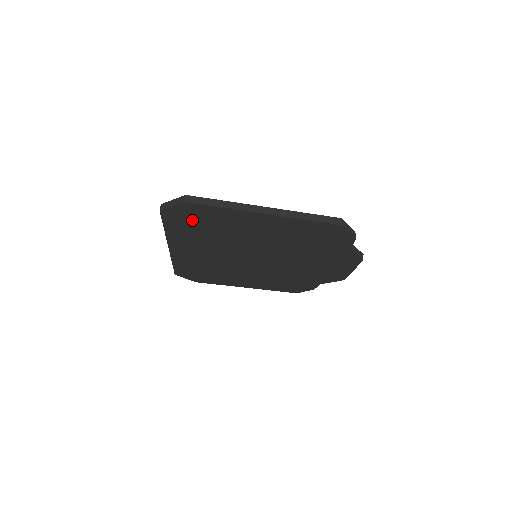
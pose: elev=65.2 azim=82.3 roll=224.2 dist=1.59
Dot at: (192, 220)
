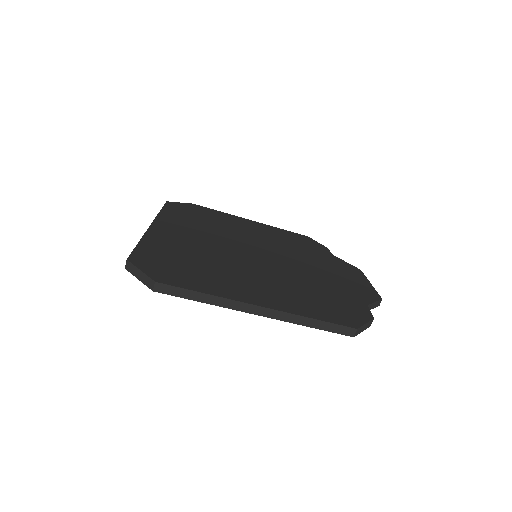
Dot at: occluded
